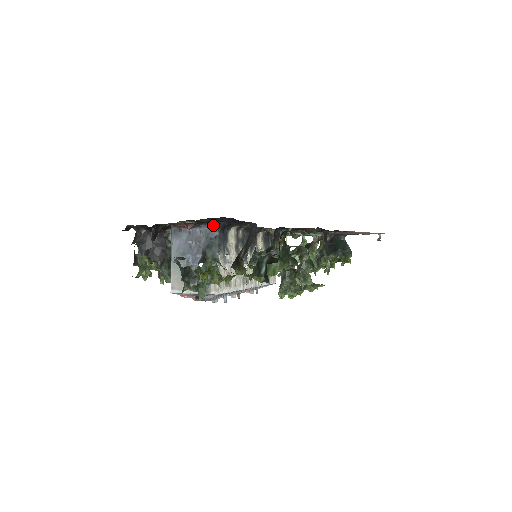
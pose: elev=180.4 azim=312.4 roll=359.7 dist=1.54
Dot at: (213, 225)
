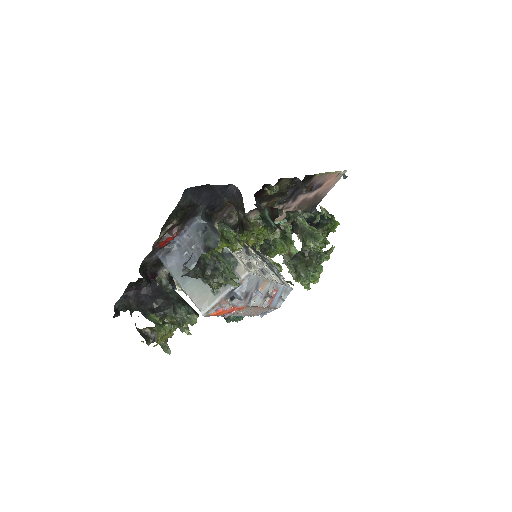
Dot at: (195, 219)
